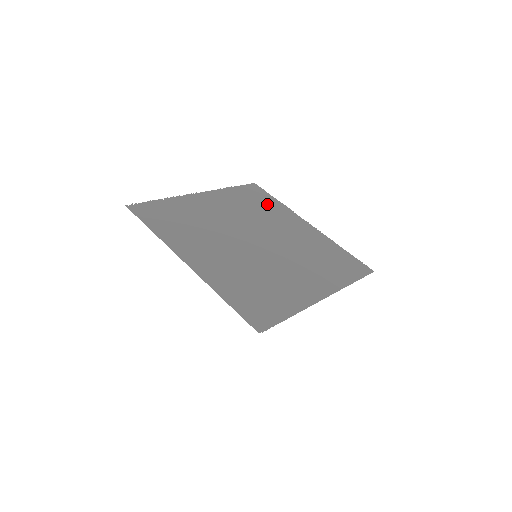
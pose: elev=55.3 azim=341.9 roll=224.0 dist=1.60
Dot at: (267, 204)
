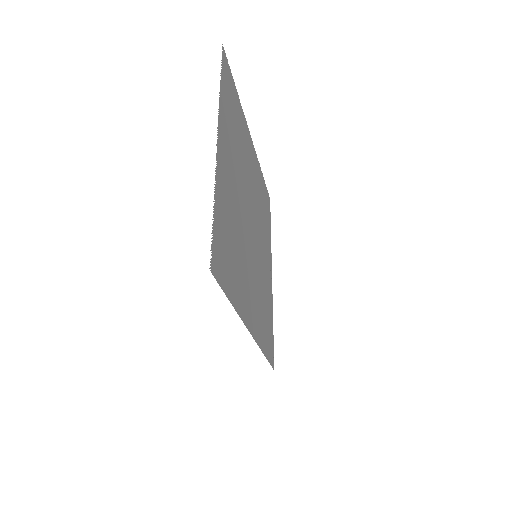
Dot at: (237, 113)
